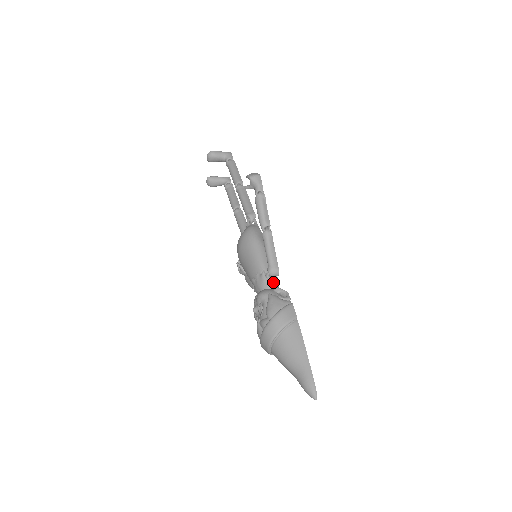
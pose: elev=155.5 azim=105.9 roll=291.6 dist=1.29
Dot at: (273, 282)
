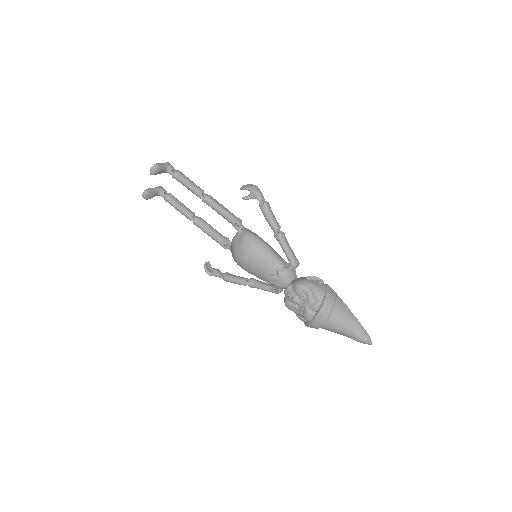
Dot at: (294, 273)
